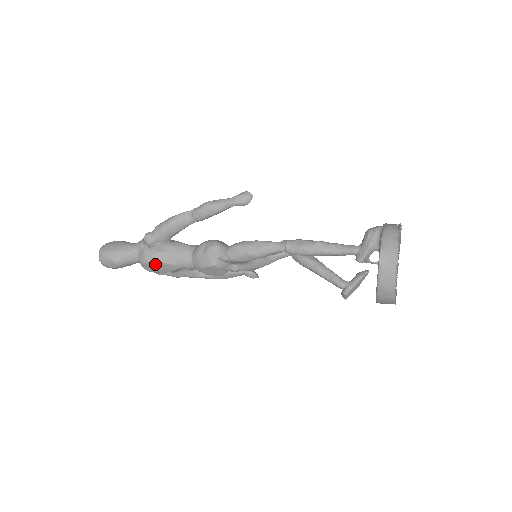
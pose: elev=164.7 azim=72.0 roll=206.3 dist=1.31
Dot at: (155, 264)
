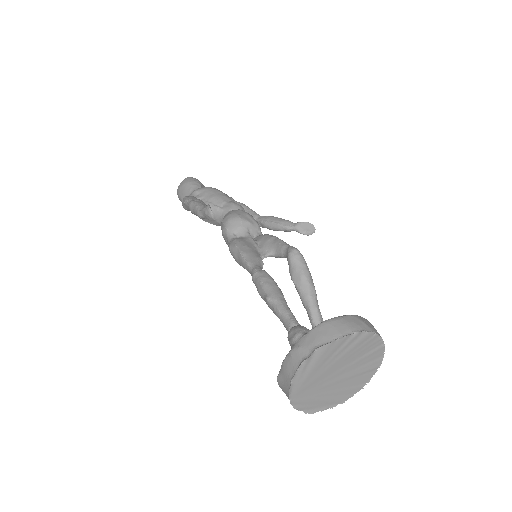
Dot at: occluded
